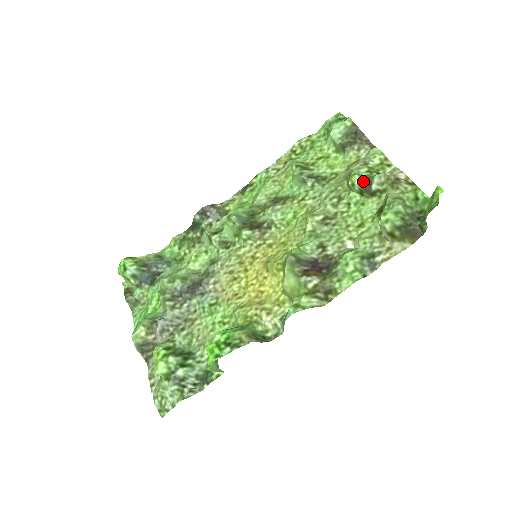
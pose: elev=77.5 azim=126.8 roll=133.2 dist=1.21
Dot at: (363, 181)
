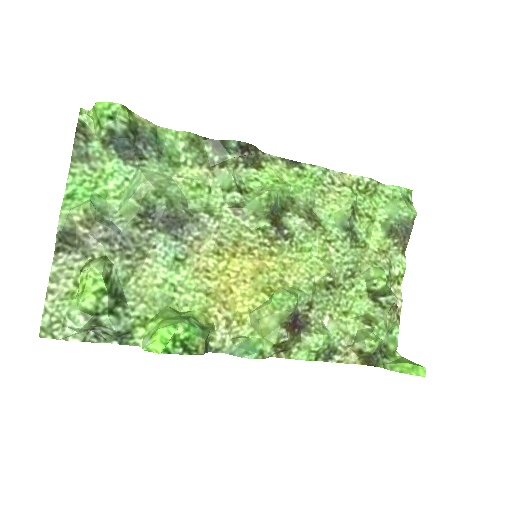
Dot at: (383, 290)
